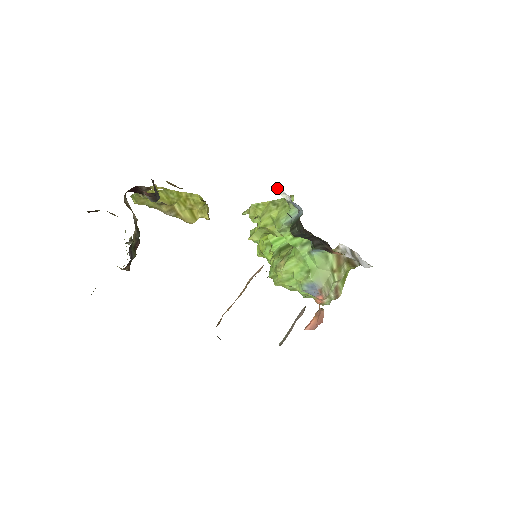
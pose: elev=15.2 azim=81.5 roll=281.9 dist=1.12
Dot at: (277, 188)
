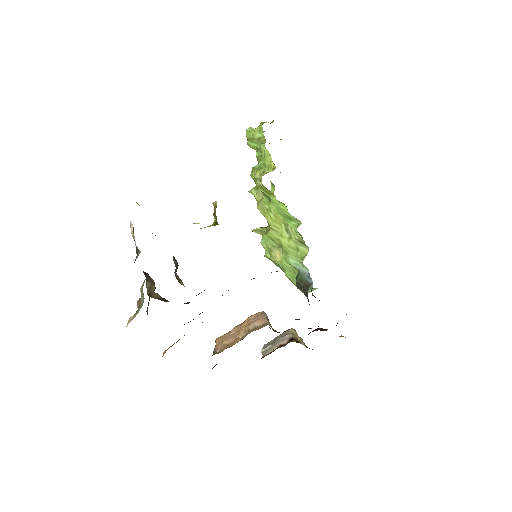
Dot at: occluded
